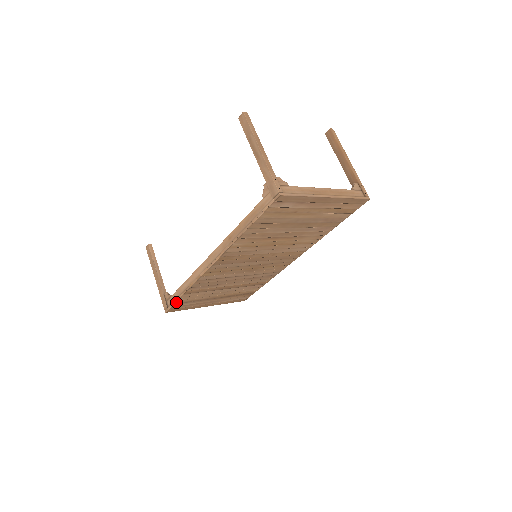
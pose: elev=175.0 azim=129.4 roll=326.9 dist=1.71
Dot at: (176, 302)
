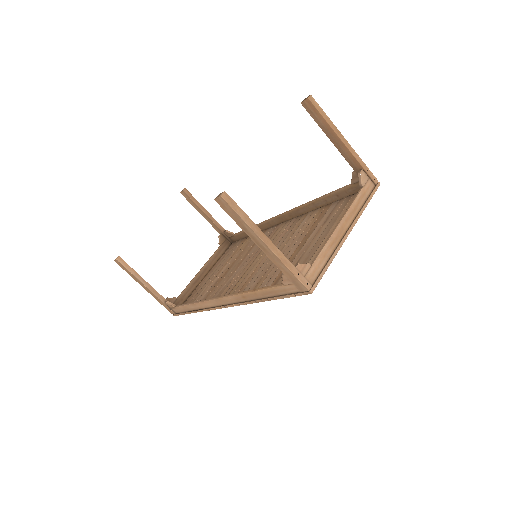
Dot at: (185, 313)
